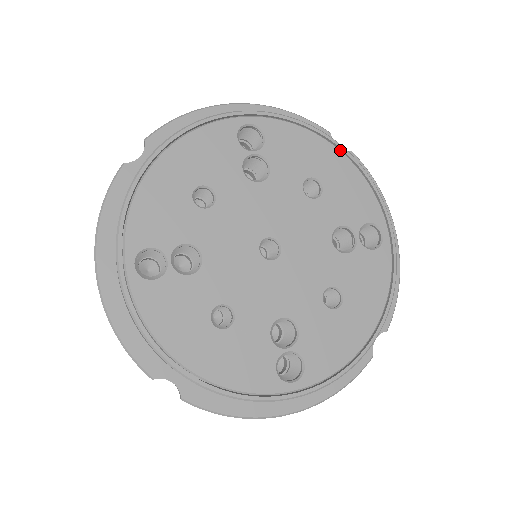
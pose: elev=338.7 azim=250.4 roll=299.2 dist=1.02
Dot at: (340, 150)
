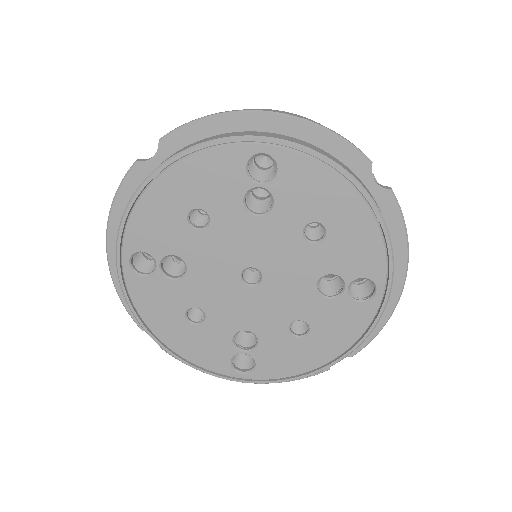
Dot at: (364, 199)
